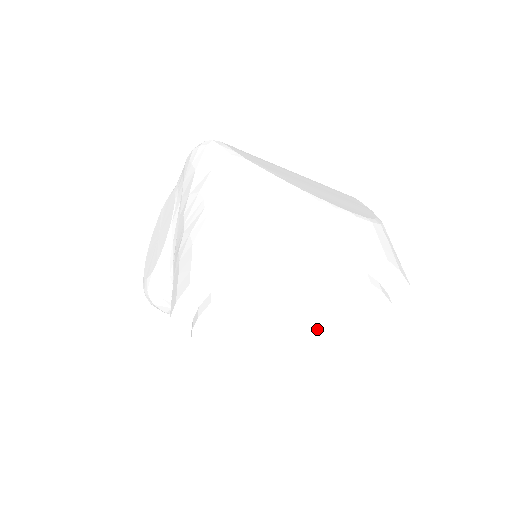
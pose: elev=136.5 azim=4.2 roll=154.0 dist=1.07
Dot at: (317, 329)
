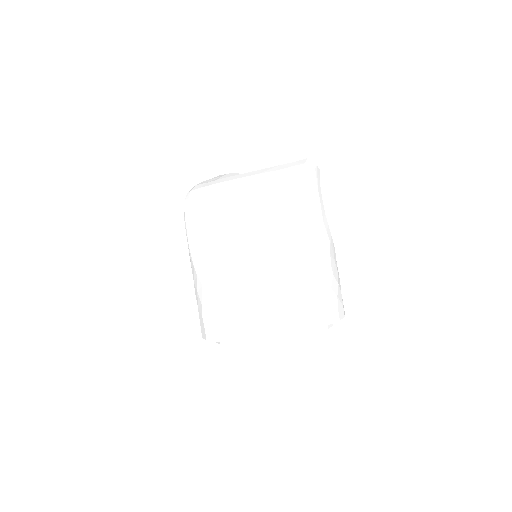
Dot at: occluded
